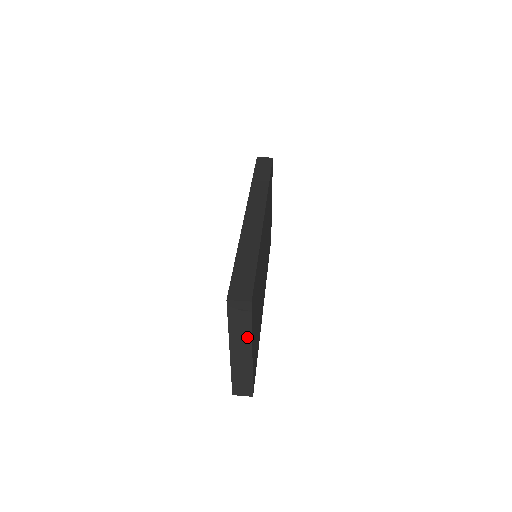
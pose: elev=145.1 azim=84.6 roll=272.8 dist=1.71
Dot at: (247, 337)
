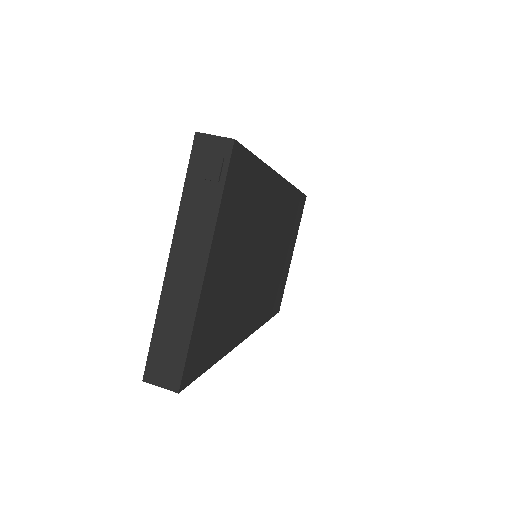
Dot at: (207, 224)
